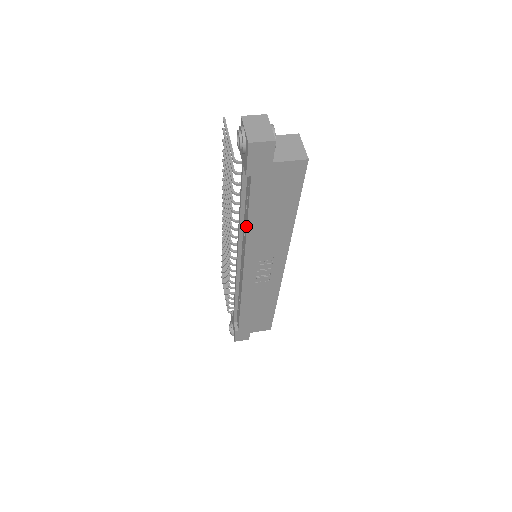
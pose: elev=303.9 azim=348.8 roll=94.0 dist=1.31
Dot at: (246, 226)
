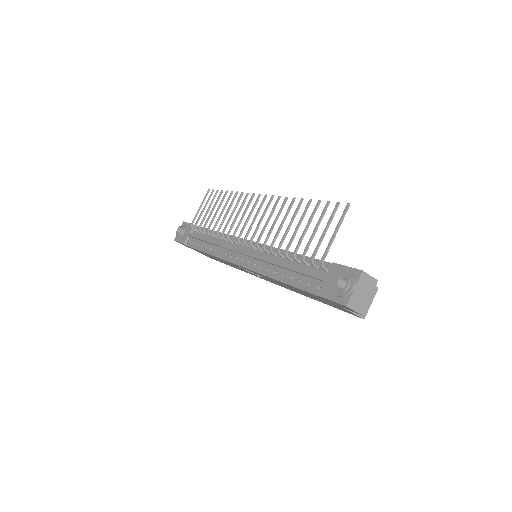
Dot at: (277, 278)
